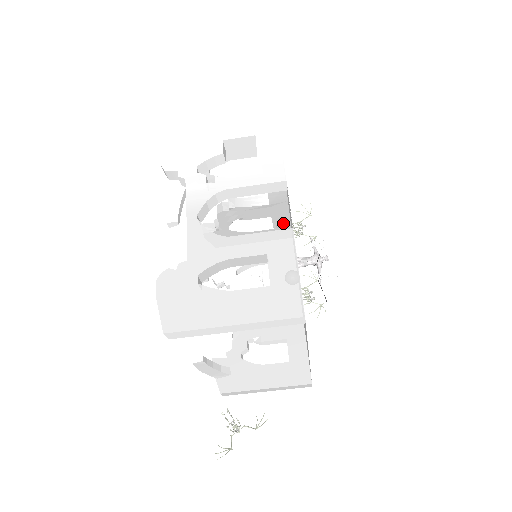
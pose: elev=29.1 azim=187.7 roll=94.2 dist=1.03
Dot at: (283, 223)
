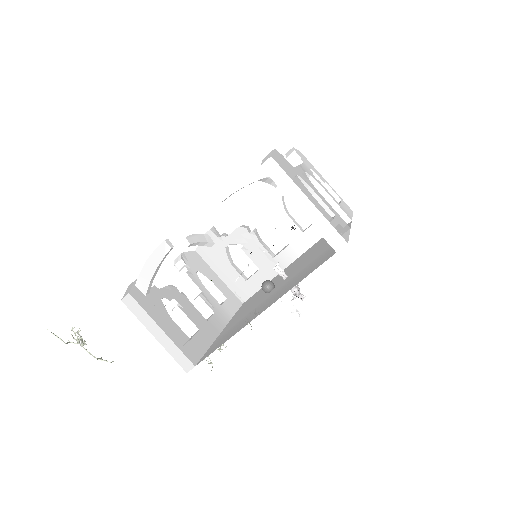
Dot at: (257, 284)
